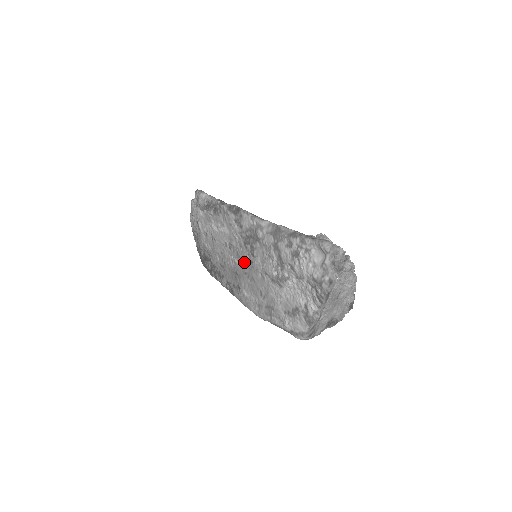
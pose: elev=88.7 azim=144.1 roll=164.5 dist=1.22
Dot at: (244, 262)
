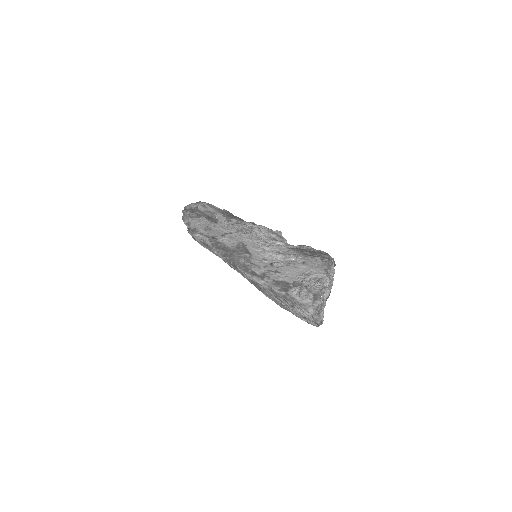
Dot at: (256, 286)
